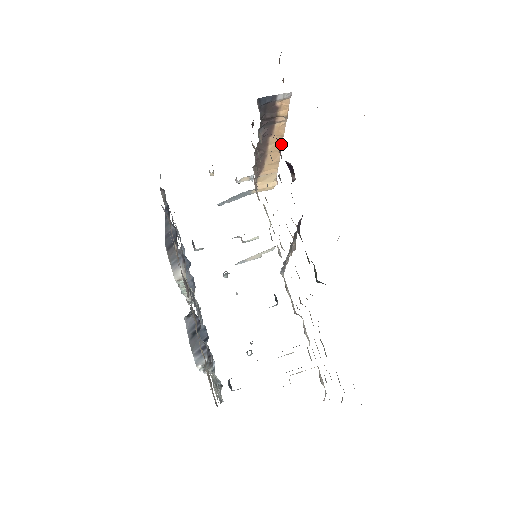
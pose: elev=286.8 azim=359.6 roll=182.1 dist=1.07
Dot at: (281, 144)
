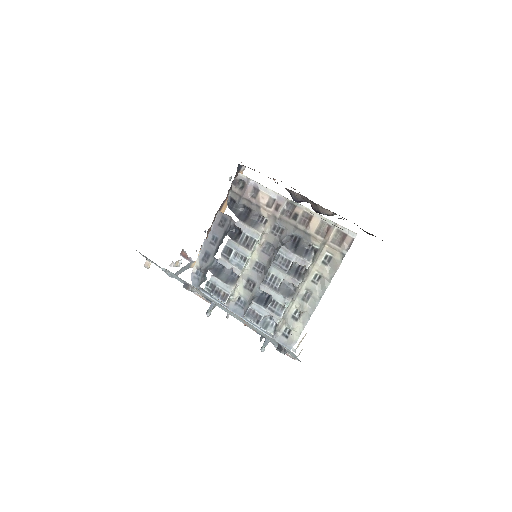
Dot at: occluded
